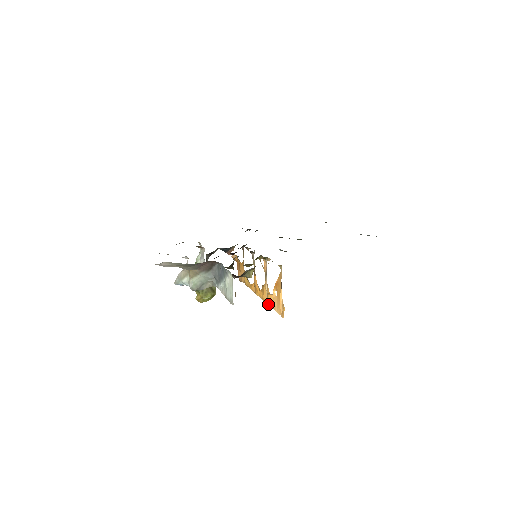
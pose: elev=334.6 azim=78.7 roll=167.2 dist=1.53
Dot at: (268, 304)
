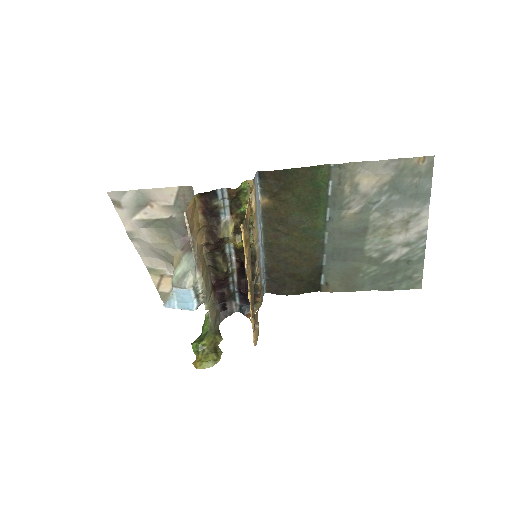
Dot at: (245, 264)
